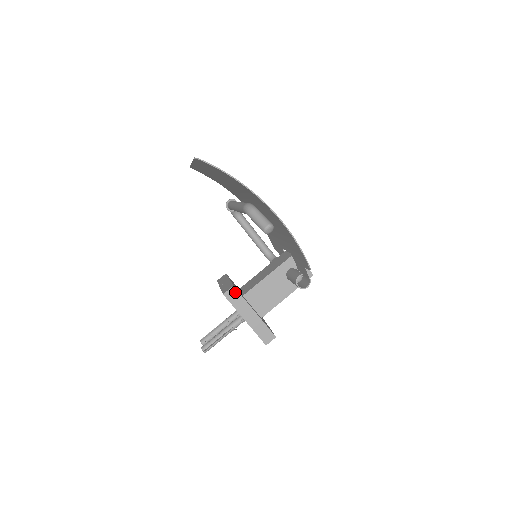
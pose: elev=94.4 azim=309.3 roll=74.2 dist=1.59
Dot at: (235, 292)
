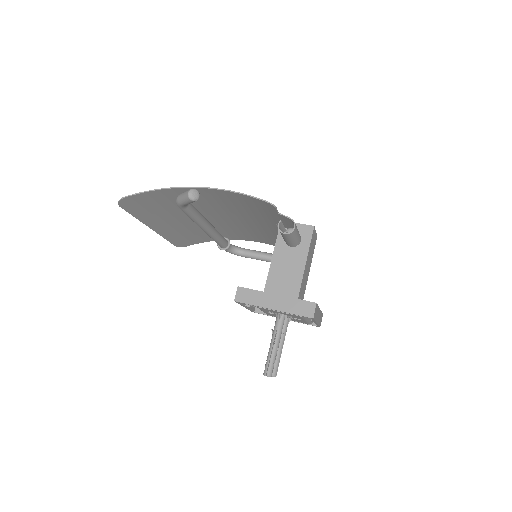
Dot at: (243, 291)
